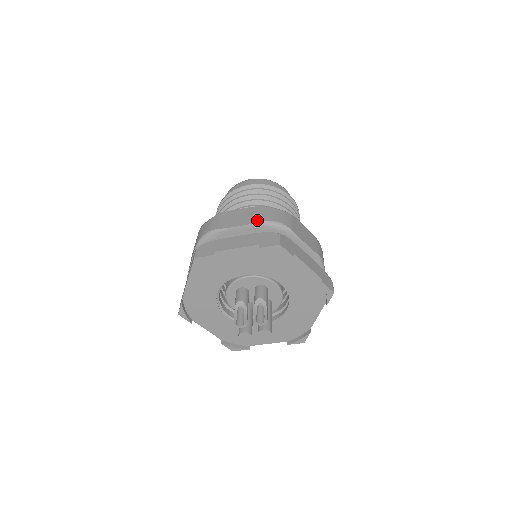
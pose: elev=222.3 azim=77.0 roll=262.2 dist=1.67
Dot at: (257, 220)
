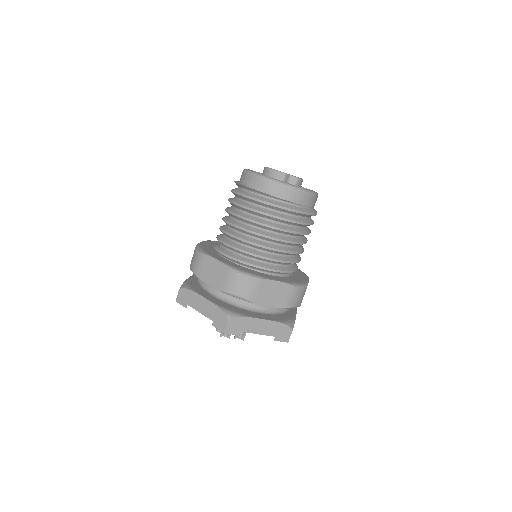
Dot at: (284, 305)
